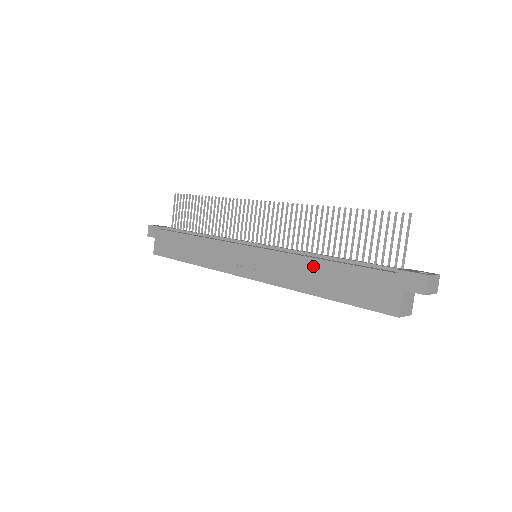
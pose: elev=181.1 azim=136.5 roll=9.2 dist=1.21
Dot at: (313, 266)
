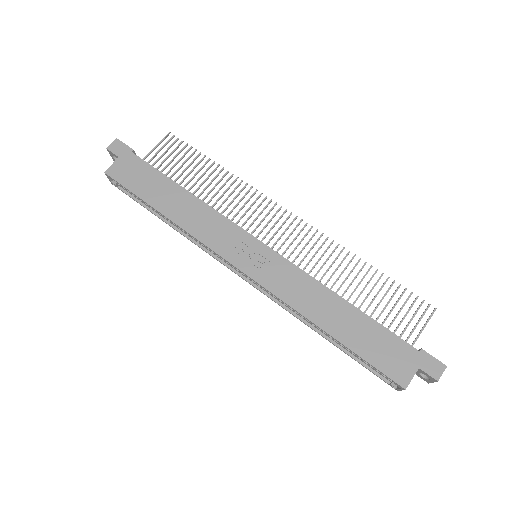
Dot at: (334, 302)
